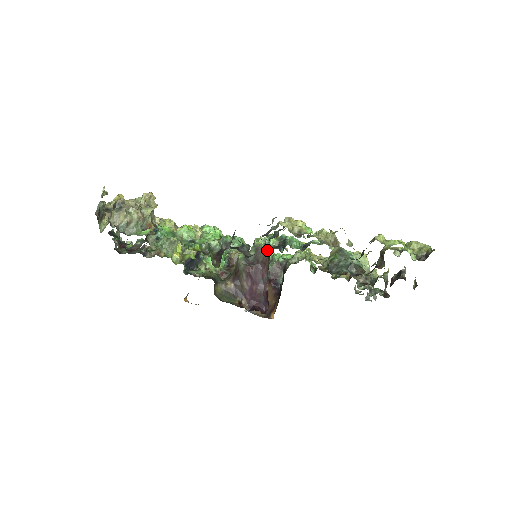
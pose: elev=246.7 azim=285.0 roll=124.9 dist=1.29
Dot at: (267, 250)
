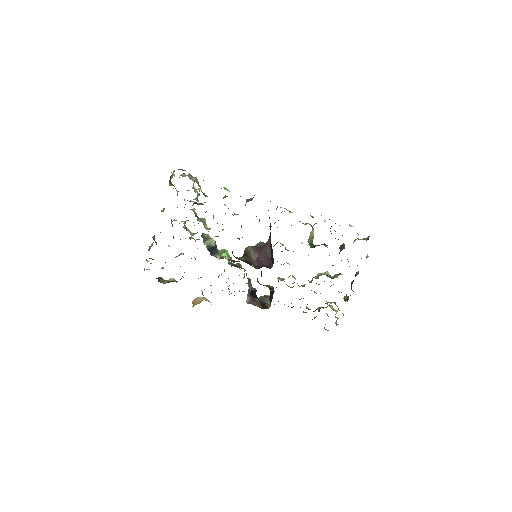
Dot at: occluded
